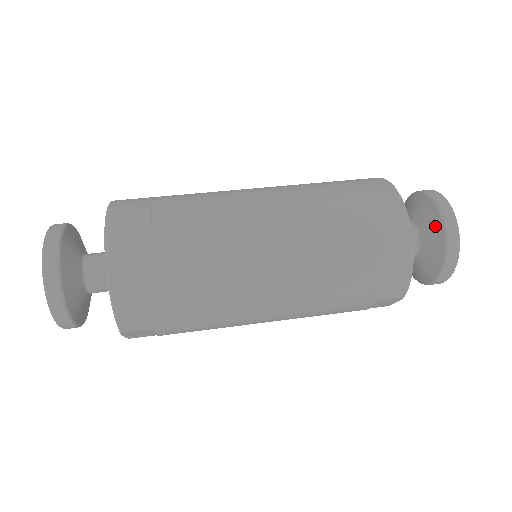
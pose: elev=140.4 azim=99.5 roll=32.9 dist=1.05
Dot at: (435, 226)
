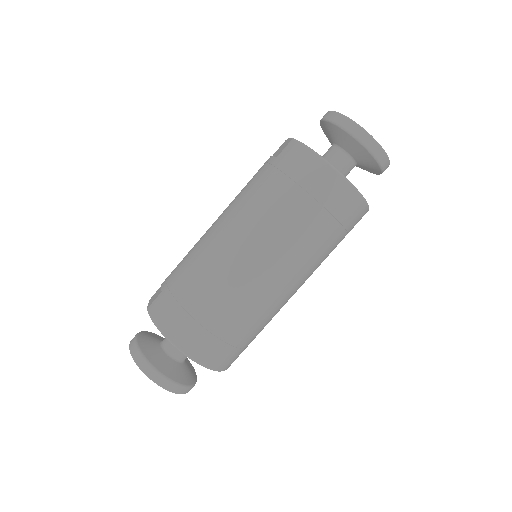
Dot at: (361, 151)
